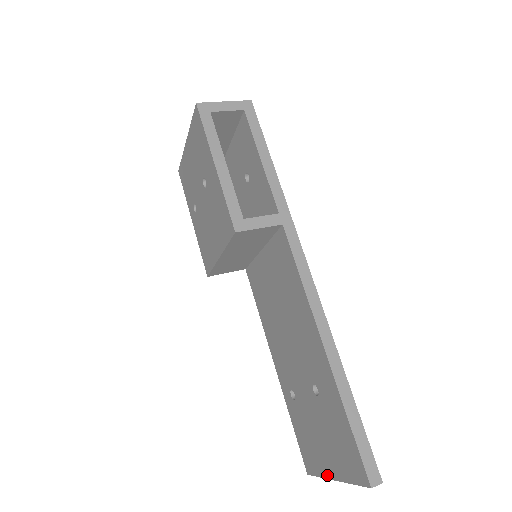
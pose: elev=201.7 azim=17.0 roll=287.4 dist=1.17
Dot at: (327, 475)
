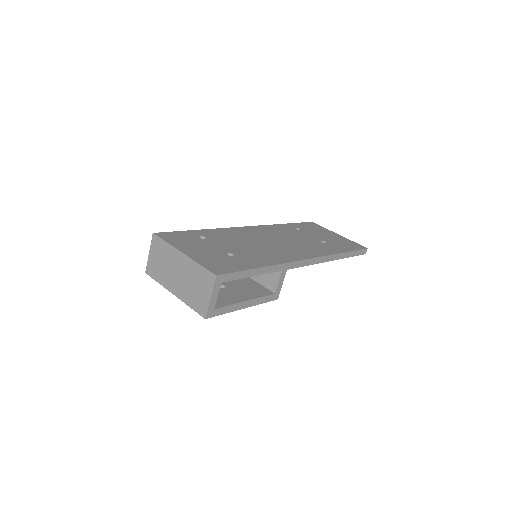
Dot at: occluded
